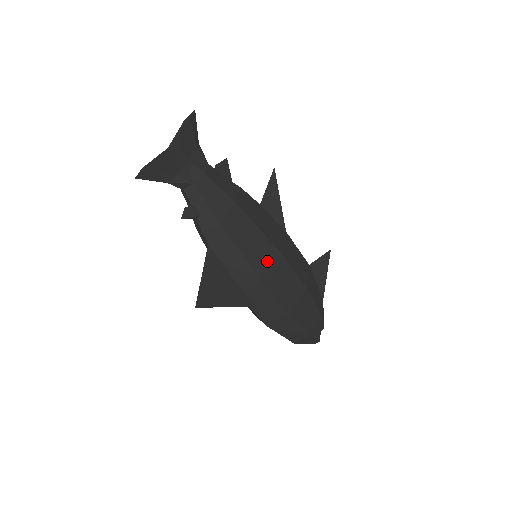
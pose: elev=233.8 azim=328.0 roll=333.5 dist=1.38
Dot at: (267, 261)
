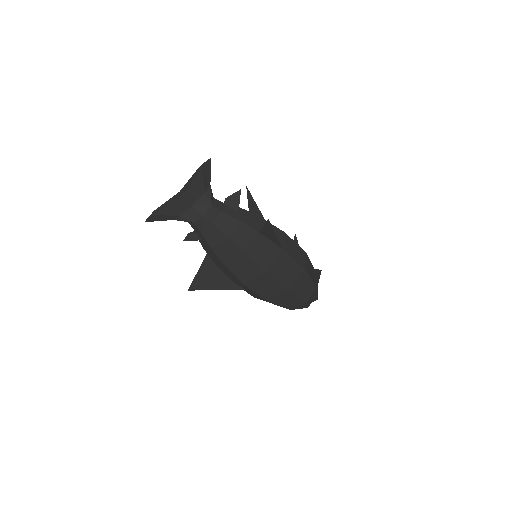
Dot at: (250, 274)
